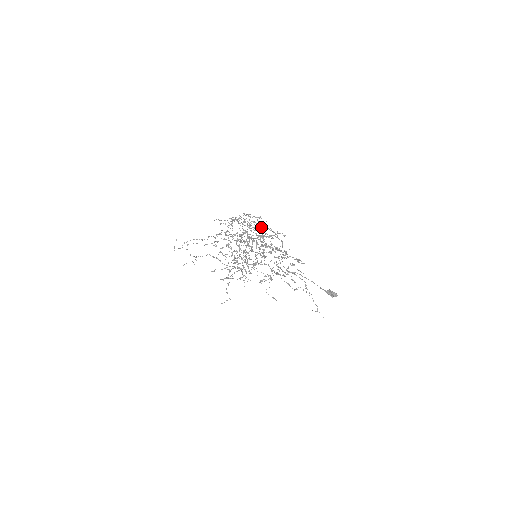
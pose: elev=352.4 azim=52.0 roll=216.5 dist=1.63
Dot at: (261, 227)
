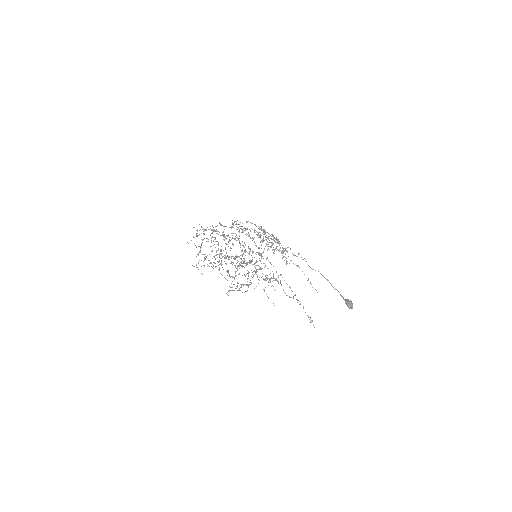
Dot at: (238, 239)
